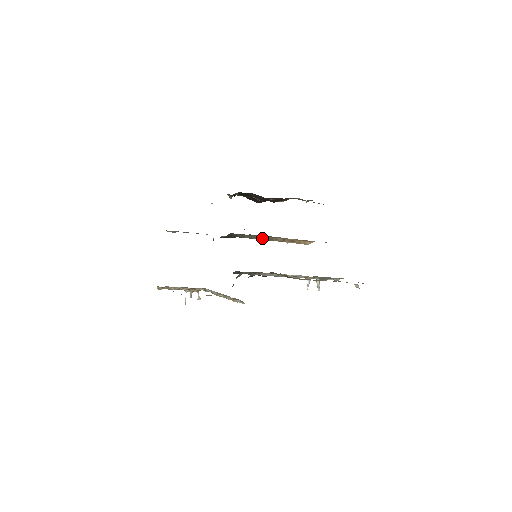
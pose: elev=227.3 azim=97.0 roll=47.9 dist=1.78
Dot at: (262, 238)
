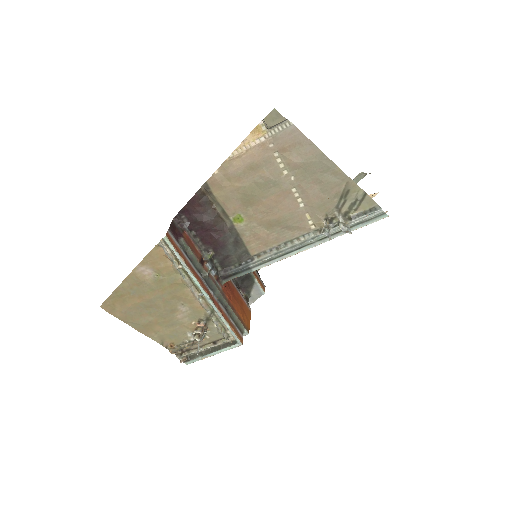
Dot at: occluded
